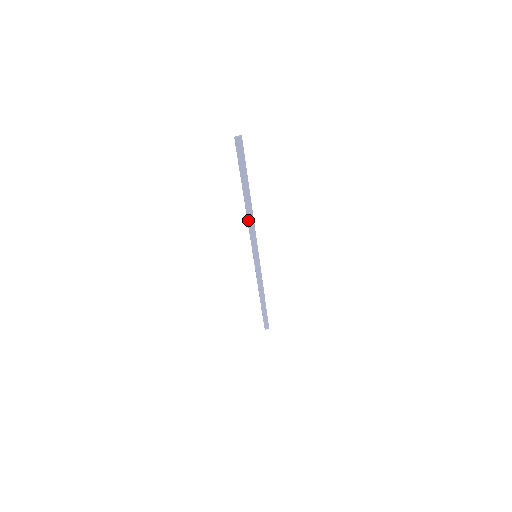
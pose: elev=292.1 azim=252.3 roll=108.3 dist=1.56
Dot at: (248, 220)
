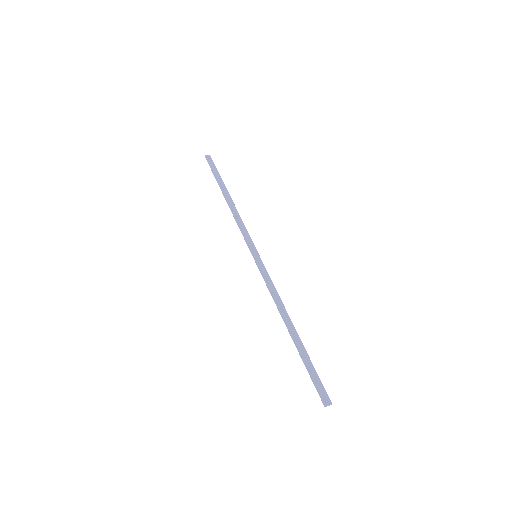
Dot at: (233, 214)
